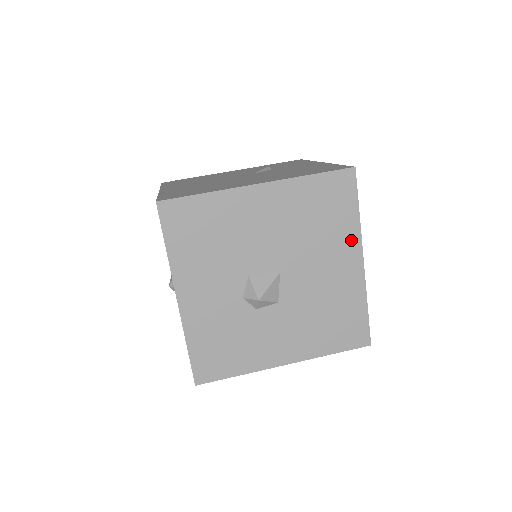
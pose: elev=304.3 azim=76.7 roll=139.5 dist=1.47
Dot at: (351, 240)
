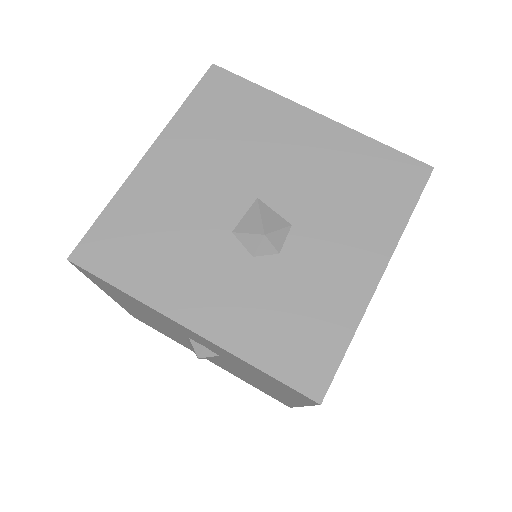
Dot at: (284, 111)
